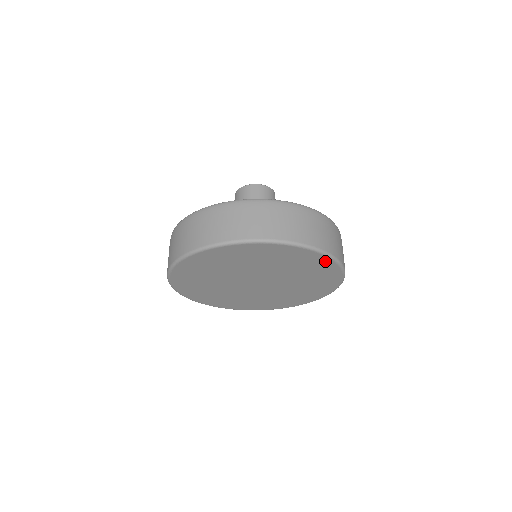
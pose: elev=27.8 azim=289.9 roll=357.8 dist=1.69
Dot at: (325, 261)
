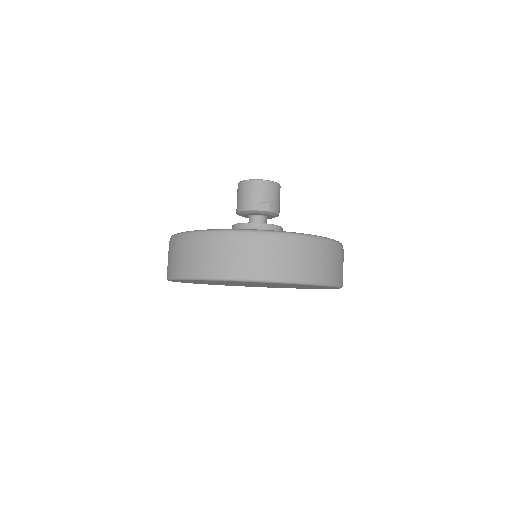
Dot at: (333, 288)
